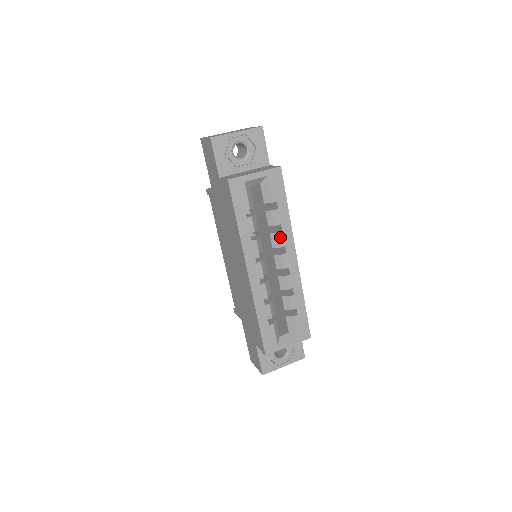
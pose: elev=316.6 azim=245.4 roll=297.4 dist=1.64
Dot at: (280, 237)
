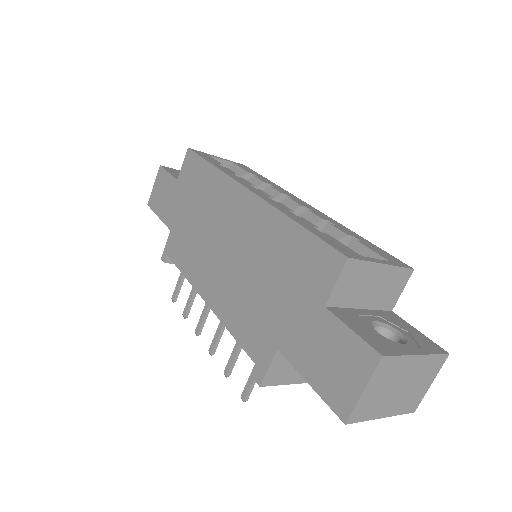
Dot at: (275, 189)
